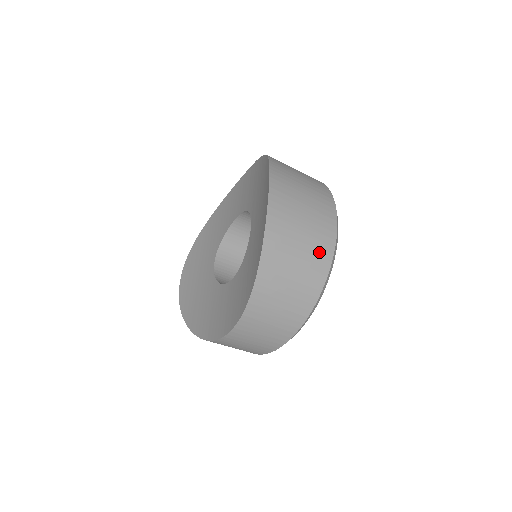
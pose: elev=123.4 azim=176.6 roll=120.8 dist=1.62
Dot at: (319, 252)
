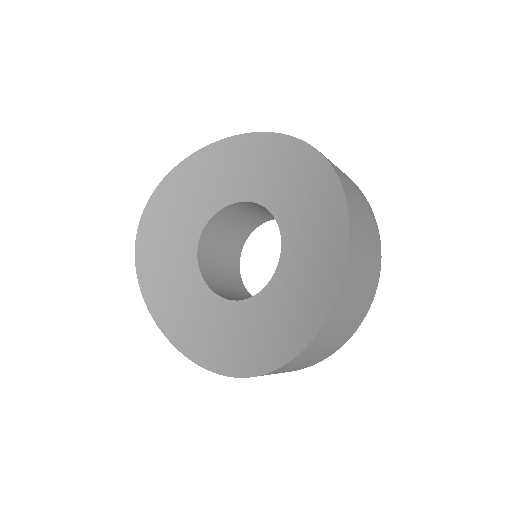
Dot at: (347, 333)
